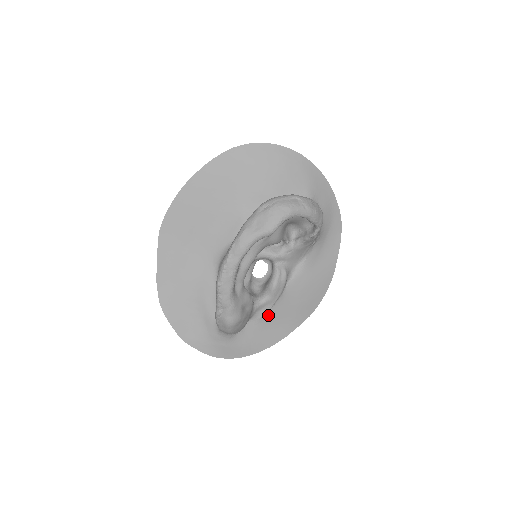
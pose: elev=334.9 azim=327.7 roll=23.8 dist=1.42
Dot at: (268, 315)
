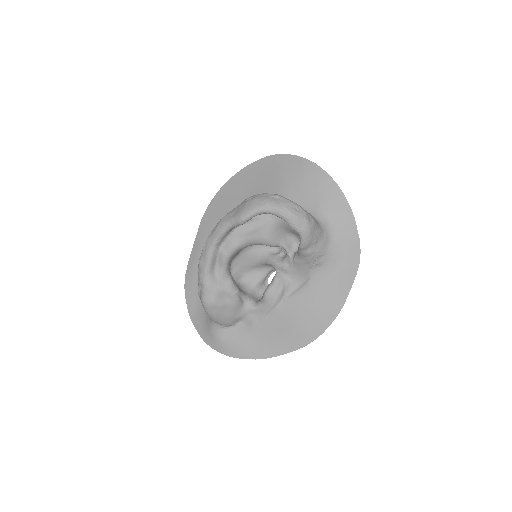
Dot at: (260, 324)
